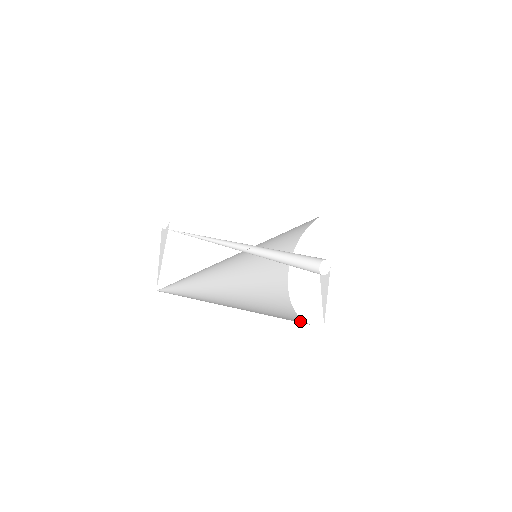
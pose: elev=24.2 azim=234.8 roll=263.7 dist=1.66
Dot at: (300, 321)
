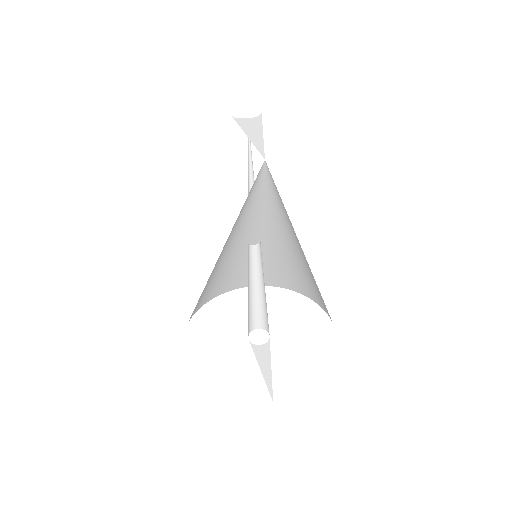
Dot at: occluded
